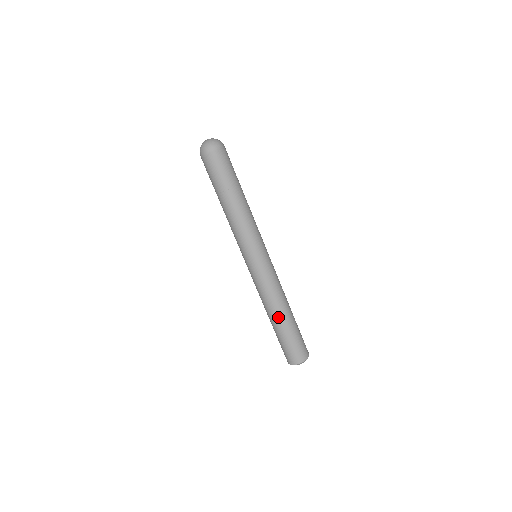
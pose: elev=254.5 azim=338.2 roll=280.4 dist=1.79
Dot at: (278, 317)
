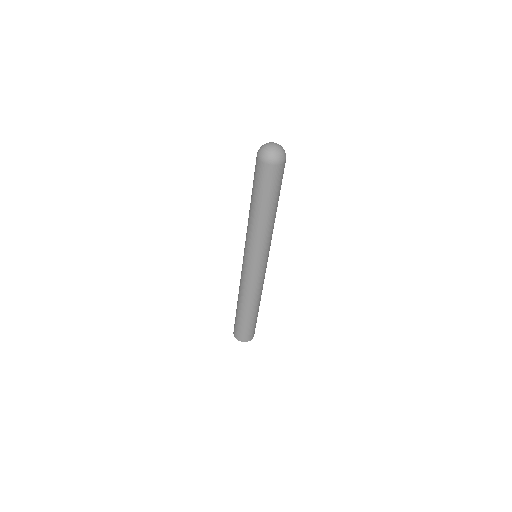
Dot at: (244, 308)
